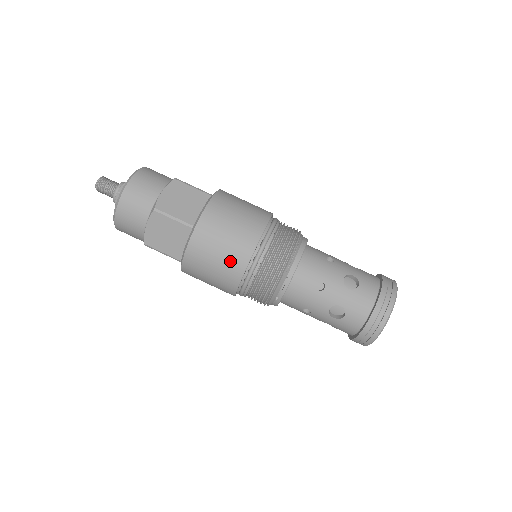
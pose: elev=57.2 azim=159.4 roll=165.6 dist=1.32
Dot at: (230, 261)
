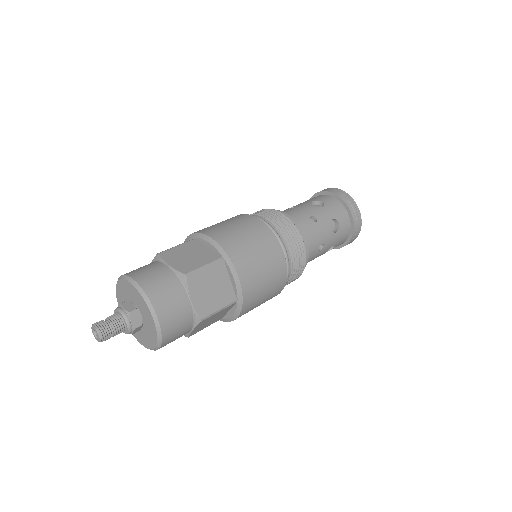
Dot at: (272, 294)
